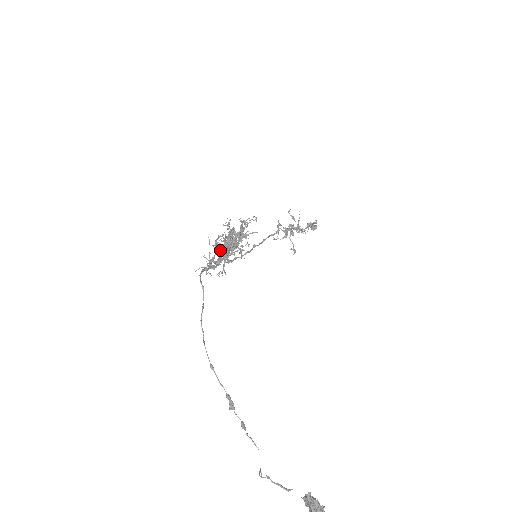
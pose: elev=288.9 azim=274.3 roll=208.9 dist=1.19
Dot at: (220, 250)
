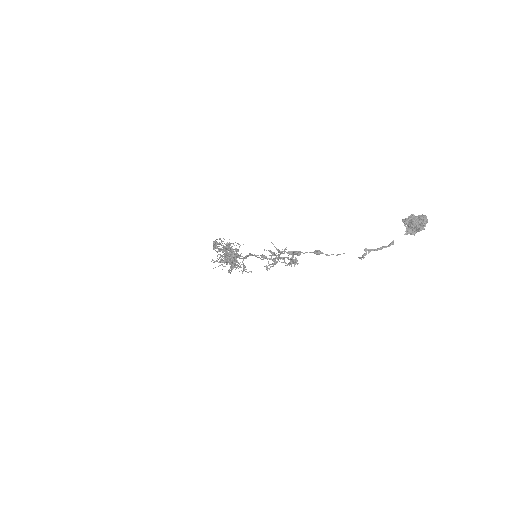
Dot at: (224, 258)
